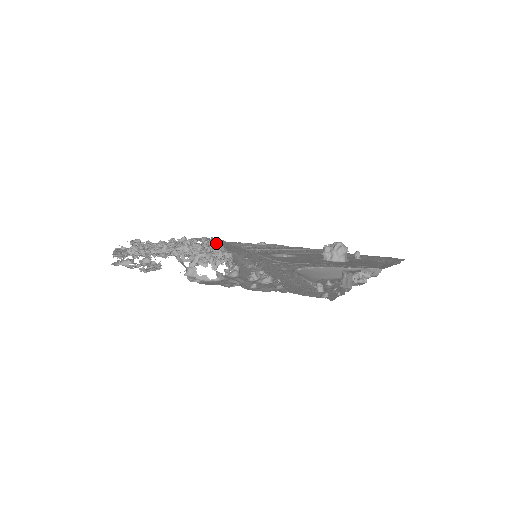
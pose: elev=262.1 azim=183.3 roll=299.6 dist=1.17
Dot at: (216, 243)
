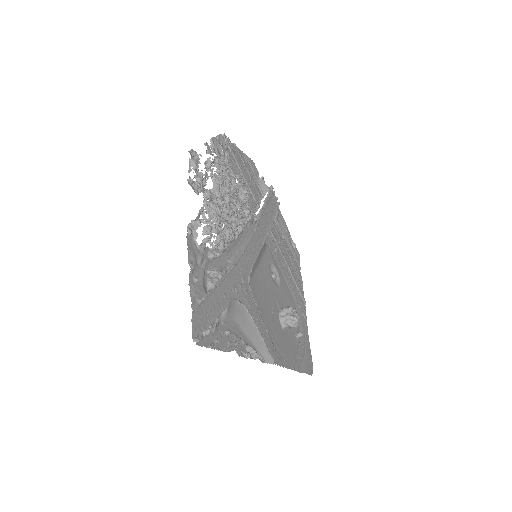
Dot at: (231, 231)
